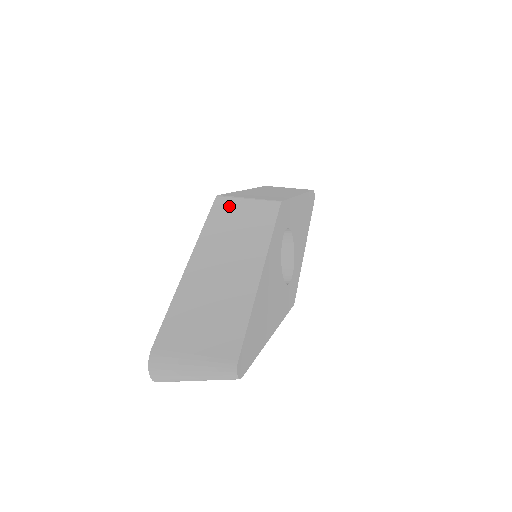
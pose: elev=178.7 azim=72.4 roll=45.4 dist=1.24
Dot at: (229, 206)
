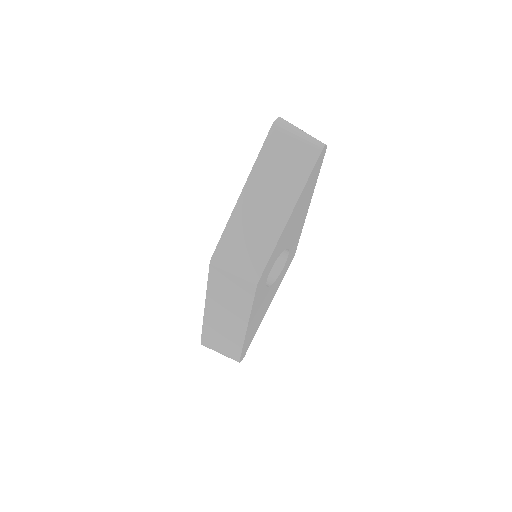
Dot at: (221, 275)
